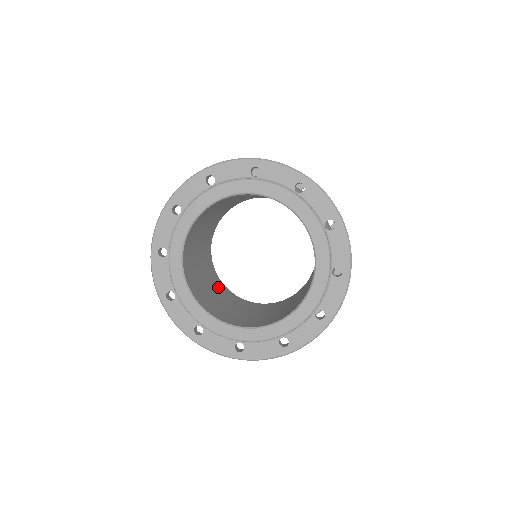
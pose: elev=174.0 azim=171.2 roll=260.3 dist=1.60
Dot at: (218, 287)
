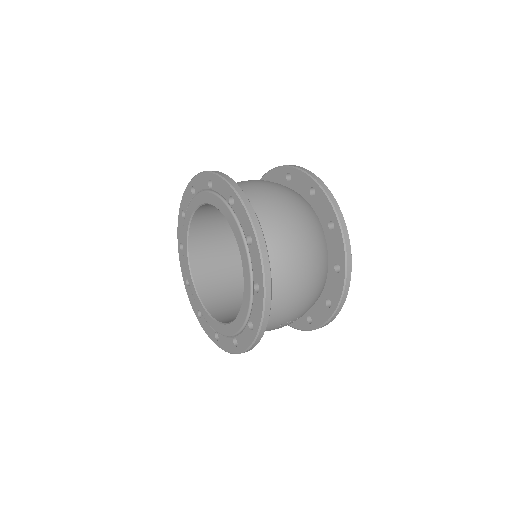
Dot at: occluded
